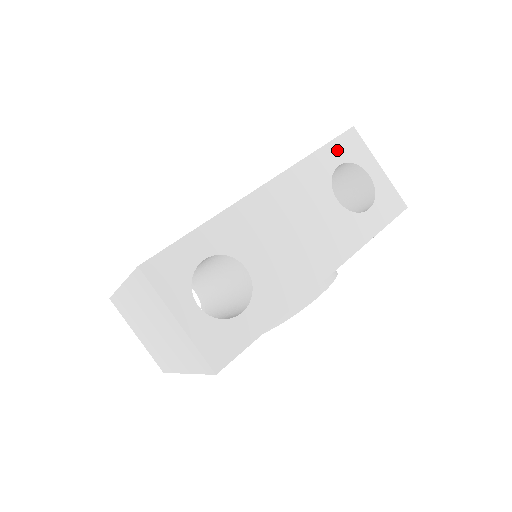
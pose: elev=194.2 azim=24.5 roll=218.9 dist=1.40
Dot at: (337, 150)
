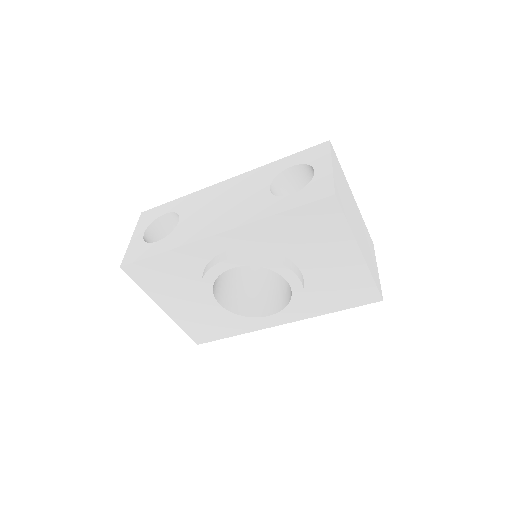
Dot at: (299, 157)
